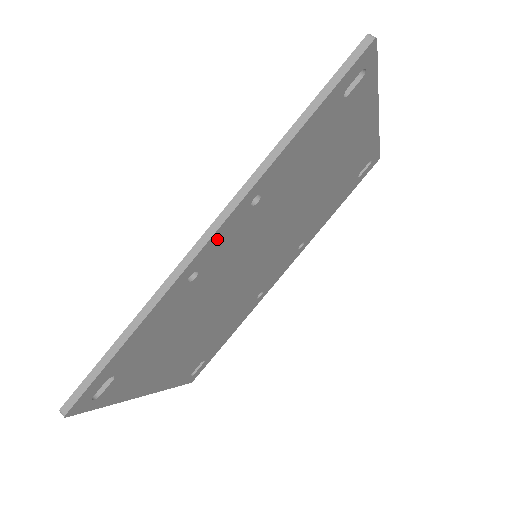
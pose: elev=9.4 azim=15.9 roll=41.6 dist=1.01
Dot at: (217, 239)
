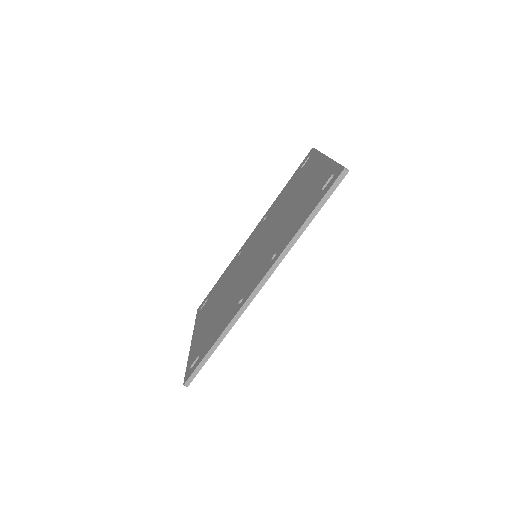
Dot at: occluded
